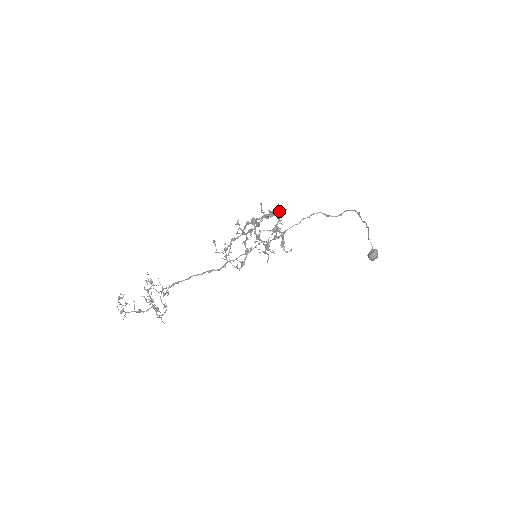
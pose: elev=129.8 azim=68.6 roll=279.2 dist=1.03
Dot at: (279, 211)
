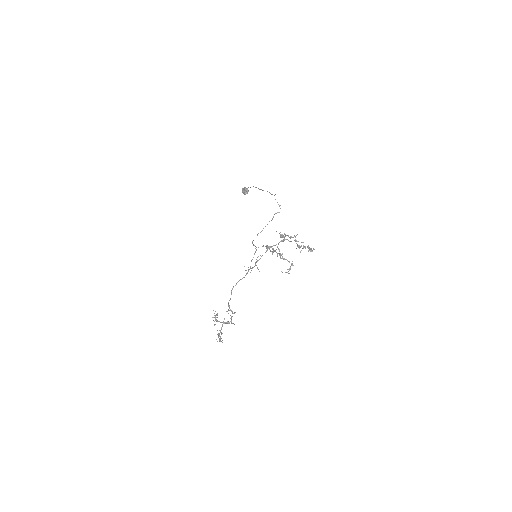
Dot at: occluded
